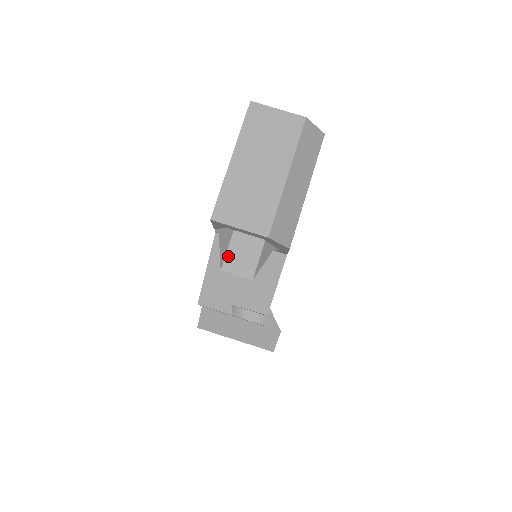
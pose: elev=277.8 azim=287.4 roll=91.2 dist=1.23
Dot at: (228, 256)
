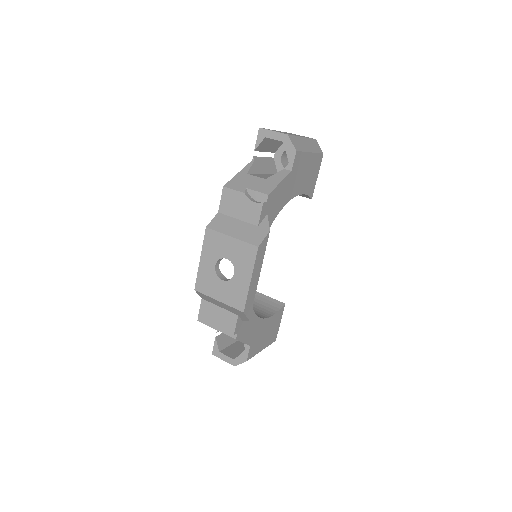
Dot at: (254, 174)
